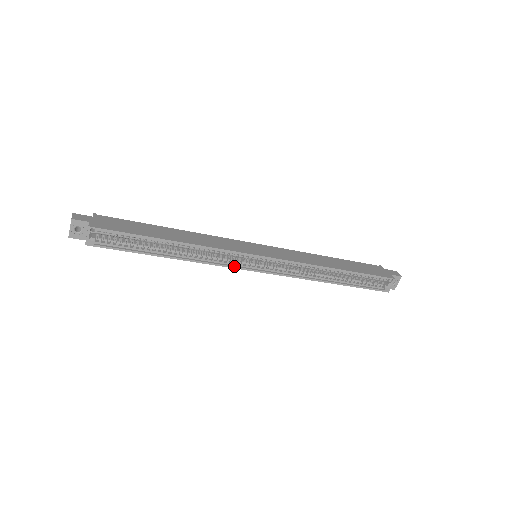
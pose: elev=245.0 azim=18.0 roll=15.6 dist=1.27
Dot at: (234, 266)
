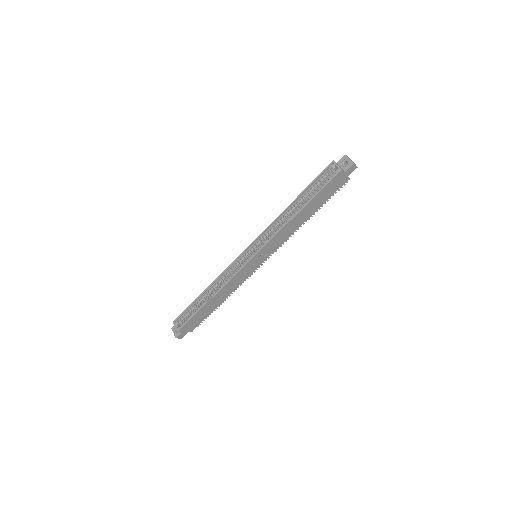
Dot at: (239, 270)
